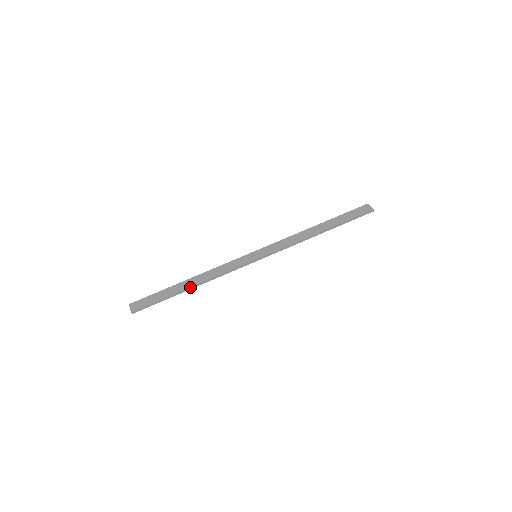
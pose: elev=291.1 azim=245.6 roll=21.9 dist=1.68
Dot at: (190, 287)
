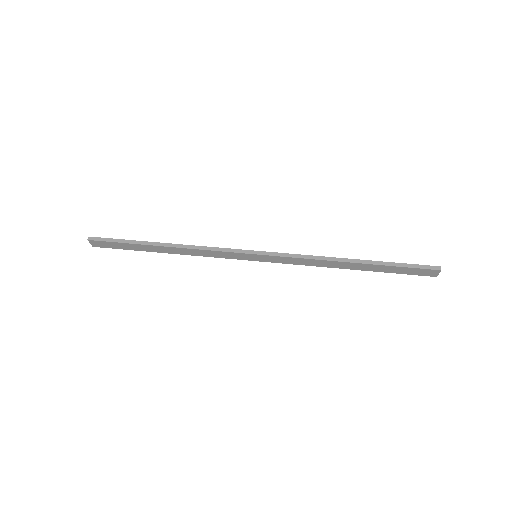
Dot at: (163, 243)
